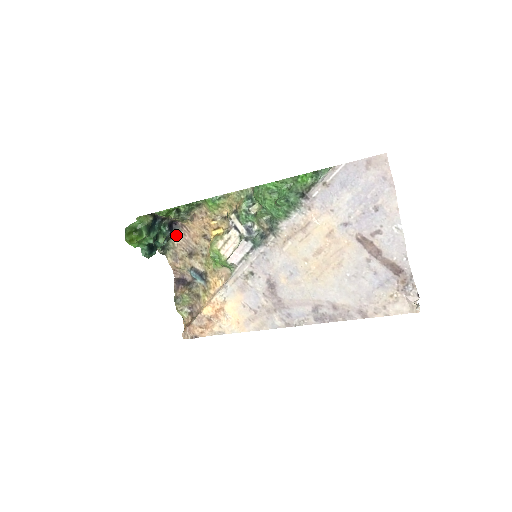
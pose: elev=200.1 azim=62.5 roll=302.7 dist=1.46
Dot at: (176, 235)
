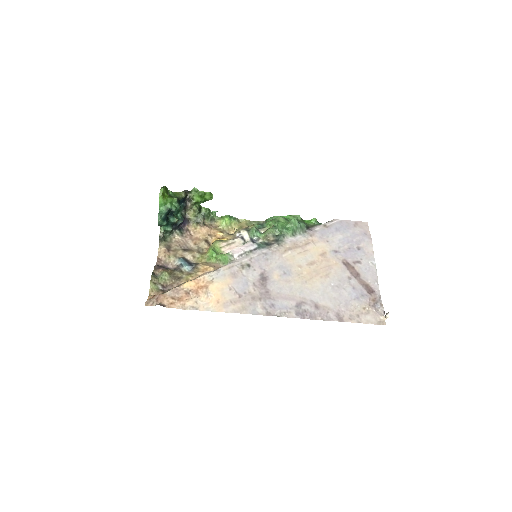
Dot at: (178, 234)
